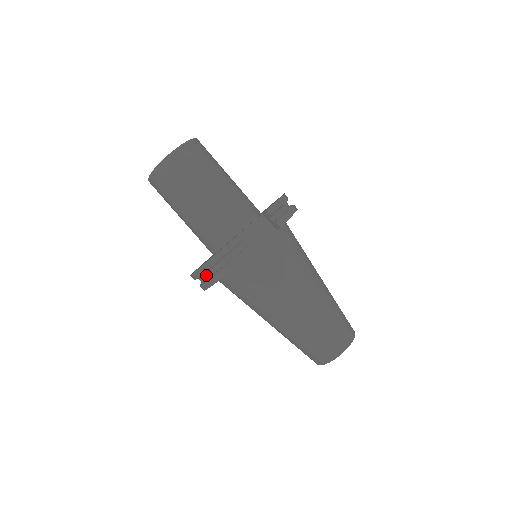
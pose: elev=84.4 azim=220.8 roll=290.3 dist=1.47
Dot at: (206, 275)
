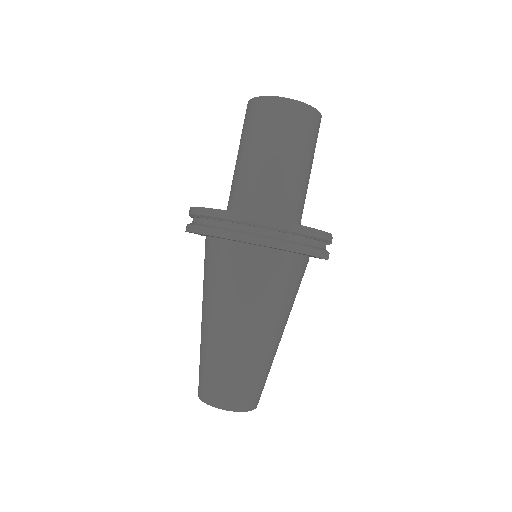
Dot at: (274, 232)
